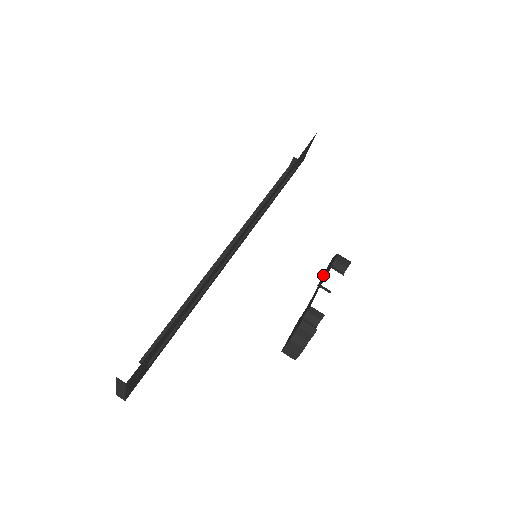
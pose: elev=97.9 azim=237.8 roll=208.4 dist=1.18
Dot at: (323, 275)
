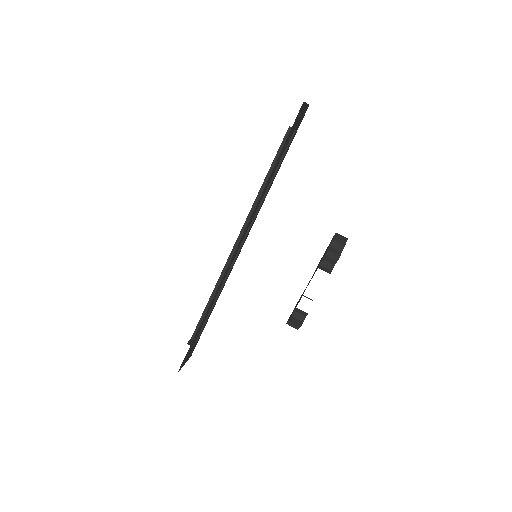
Dot at: (323, 255)
